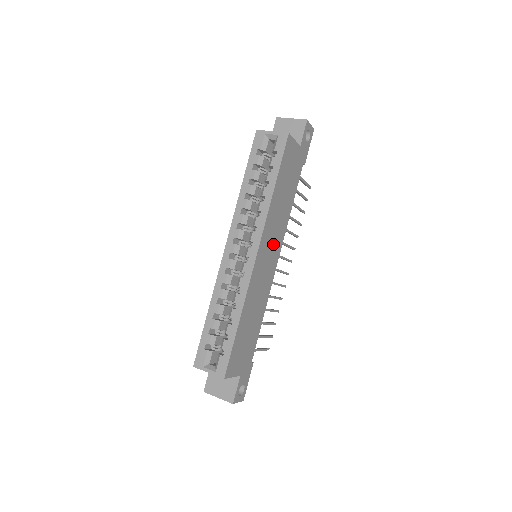
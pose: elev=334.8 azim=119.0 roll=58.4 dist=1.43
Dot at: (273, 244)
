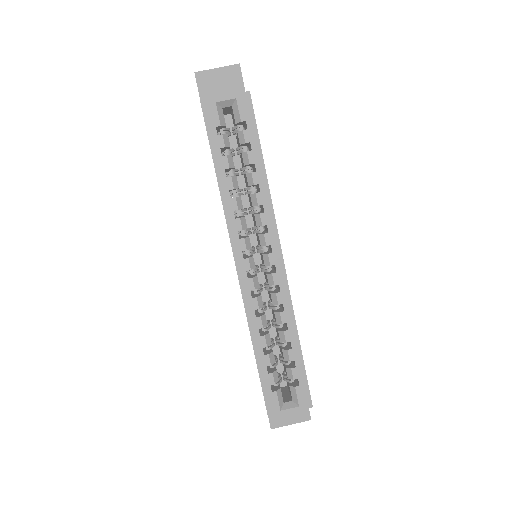
Dot at: occluded
